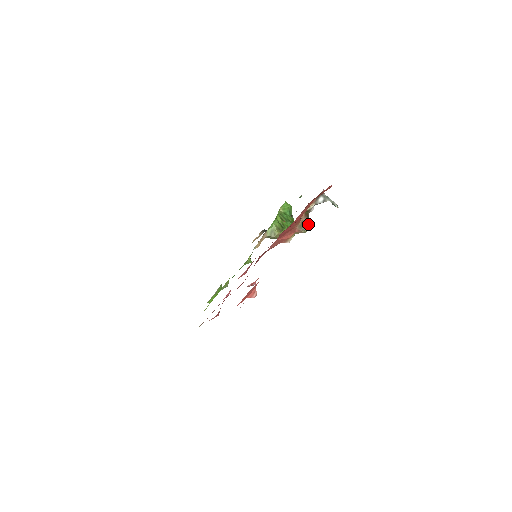
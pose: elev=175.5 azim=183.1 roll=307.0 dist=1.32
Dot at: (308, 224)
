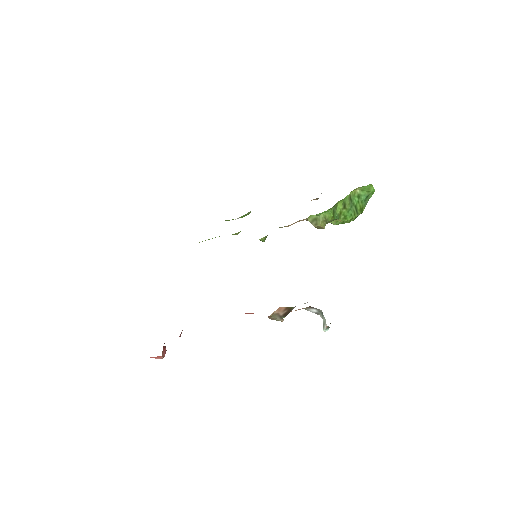
Dot at: (285, 316)
